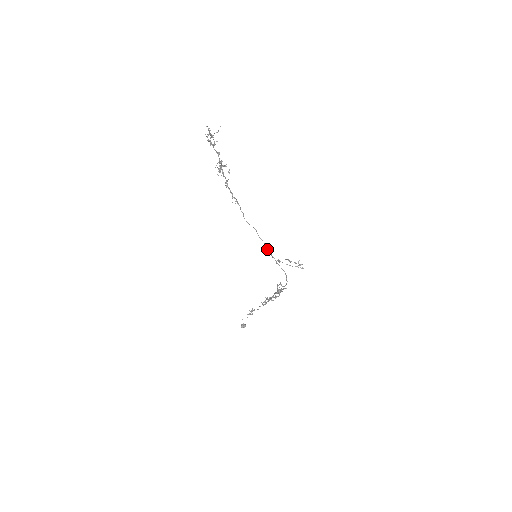
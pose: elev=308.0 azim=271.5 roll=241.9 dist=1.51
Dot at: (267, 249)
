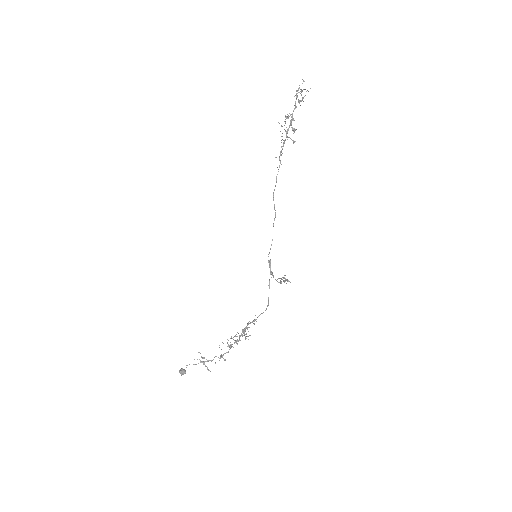
Dot at: (270, 249)
